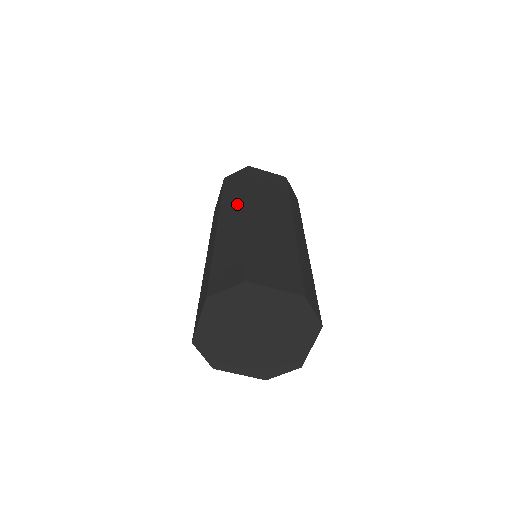
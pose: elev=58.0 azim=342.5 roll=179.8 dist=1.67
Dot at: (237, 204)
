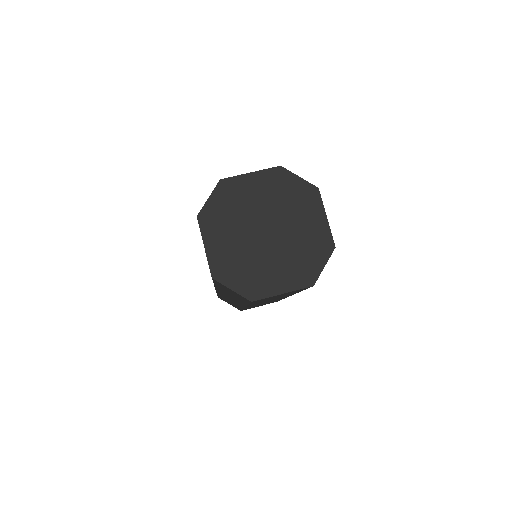
Dot at: occluded
